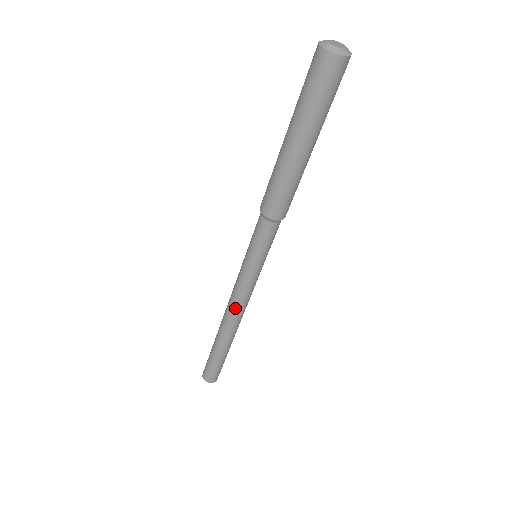
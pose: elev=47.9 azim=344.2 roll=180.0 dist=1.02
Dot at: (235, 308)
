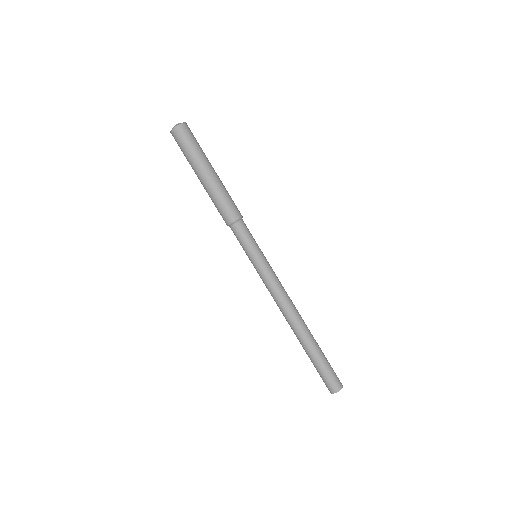
Dot at: (279, 303)
